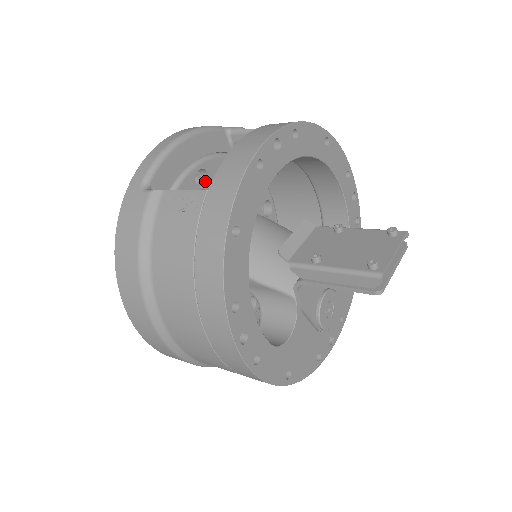
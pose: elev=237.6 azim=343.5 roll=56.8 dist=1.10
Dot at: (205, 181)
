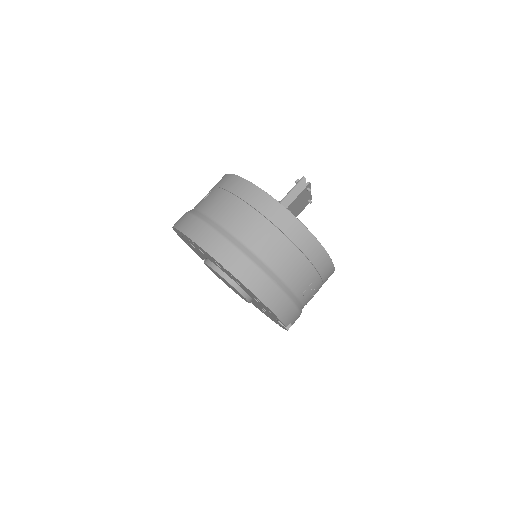
Dot at: occluded
